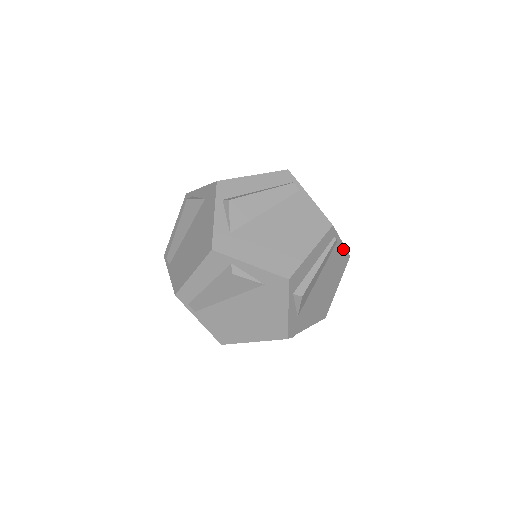
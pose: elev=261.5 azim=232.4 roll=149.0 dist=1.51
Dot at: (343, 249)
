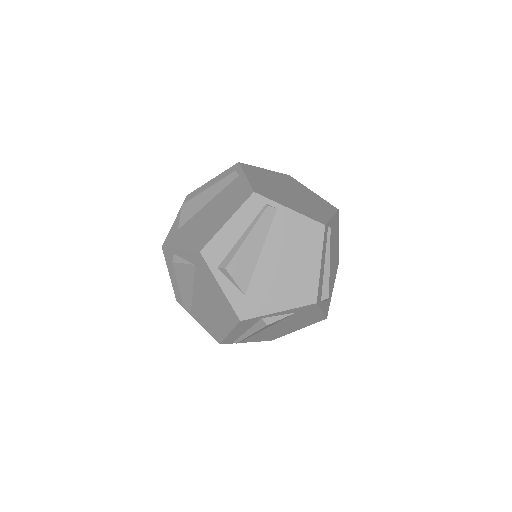
Dot at: (300, 217)
